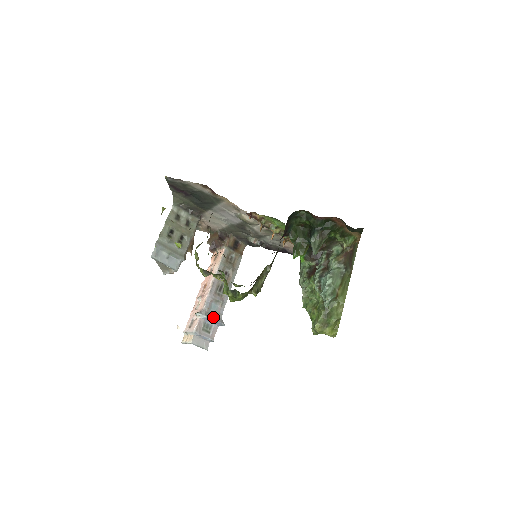
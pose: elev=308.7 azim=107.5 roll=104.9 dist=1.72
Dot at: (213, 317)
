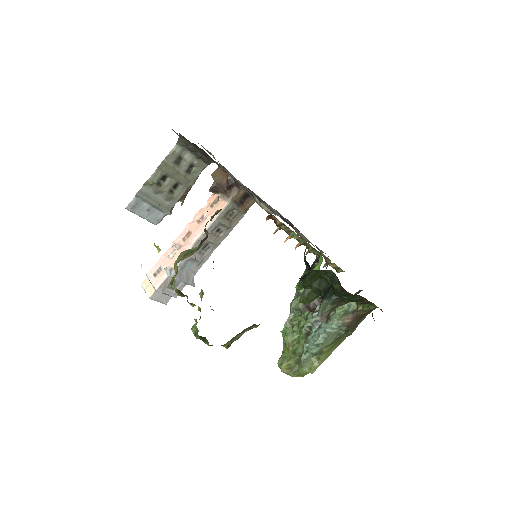
Dot at: (184, 277)
